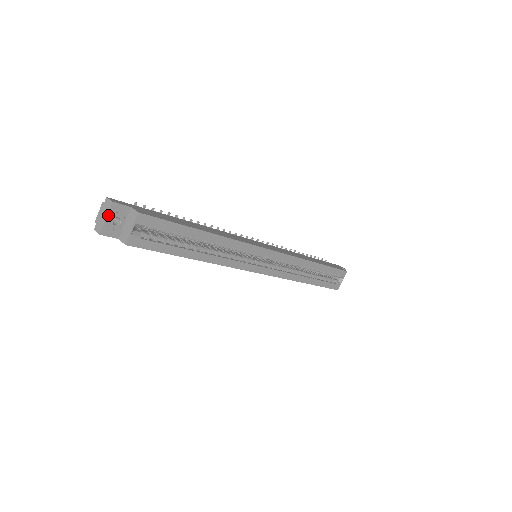
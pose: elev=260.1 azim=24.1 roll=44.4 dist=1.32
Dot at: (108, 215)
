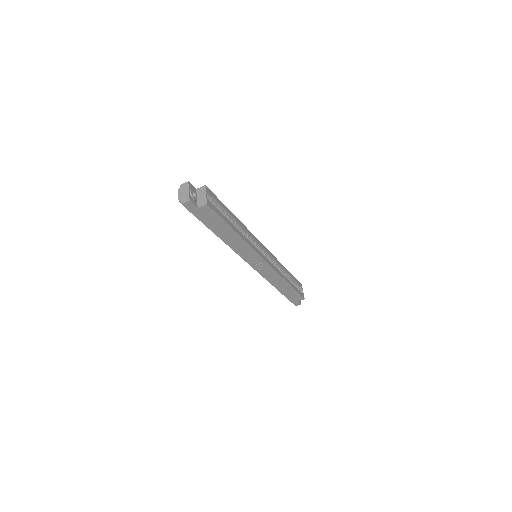
Dot at: (189, 189)
